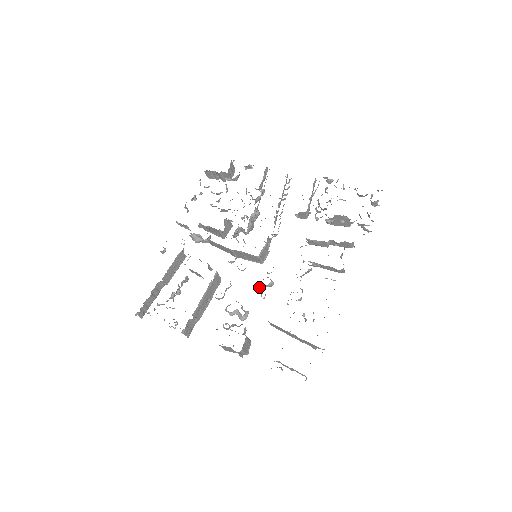
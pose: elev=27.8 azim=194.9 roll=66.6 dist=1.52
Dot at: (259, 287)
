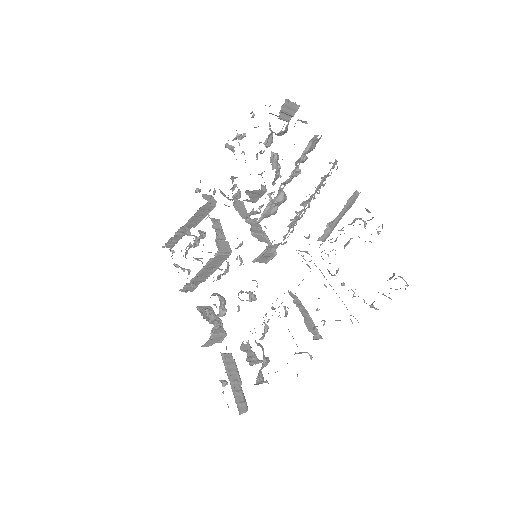
Dot at: (238, 297)
